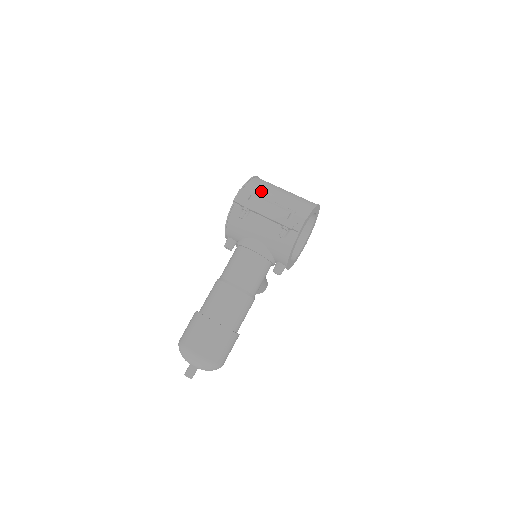
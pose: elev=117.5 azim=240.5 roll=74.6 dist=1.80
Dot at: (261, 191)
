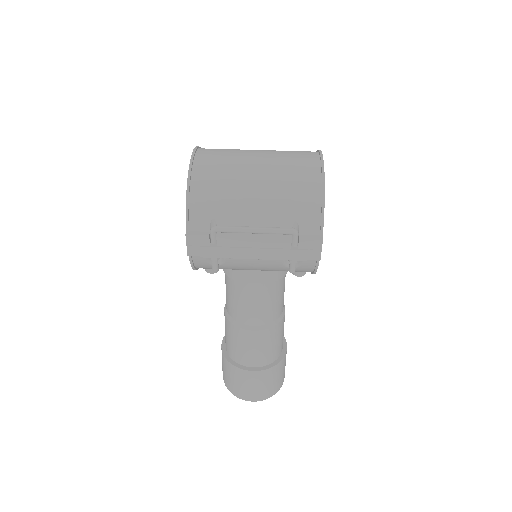
Dot at: (220, 215)
